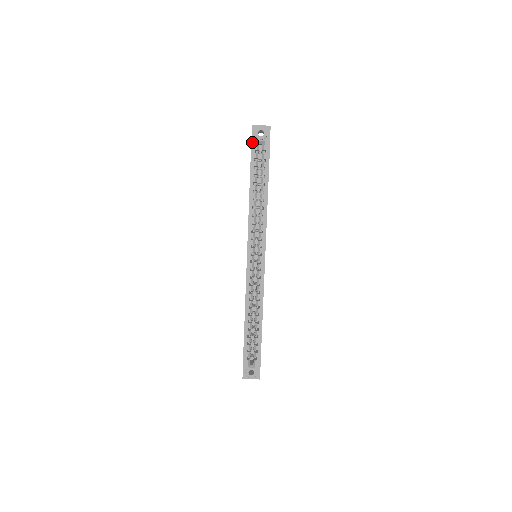
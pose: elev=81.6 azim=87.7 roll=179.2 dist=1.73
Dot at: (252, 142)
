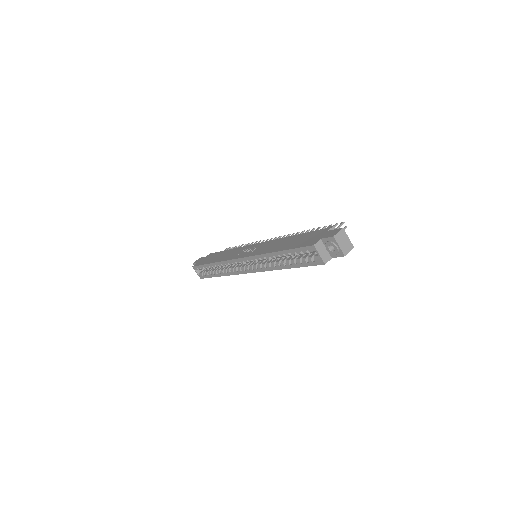
Dot at: (312, 246)
